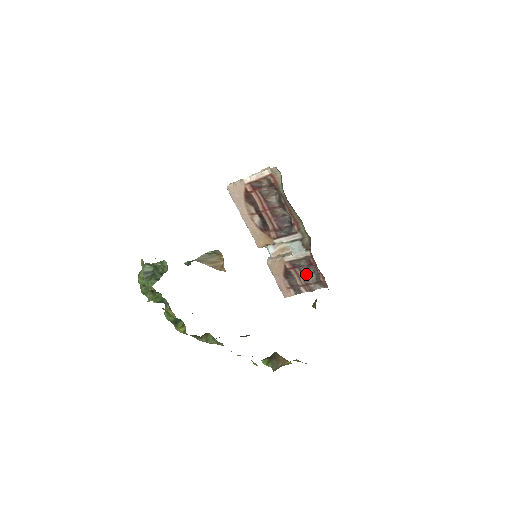
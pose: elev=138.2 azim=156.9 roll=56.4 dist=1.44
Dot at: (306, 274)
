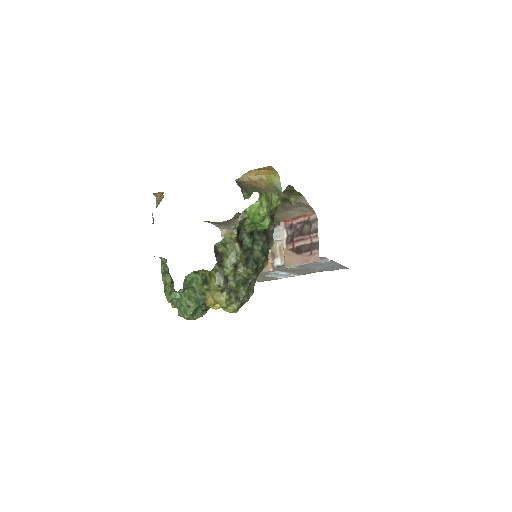
Dot at: (301, 233)
